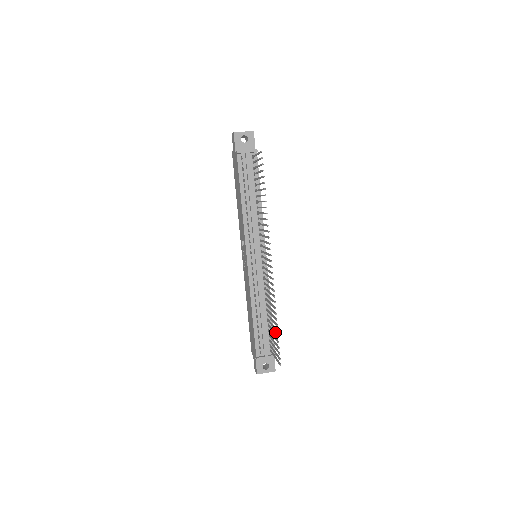
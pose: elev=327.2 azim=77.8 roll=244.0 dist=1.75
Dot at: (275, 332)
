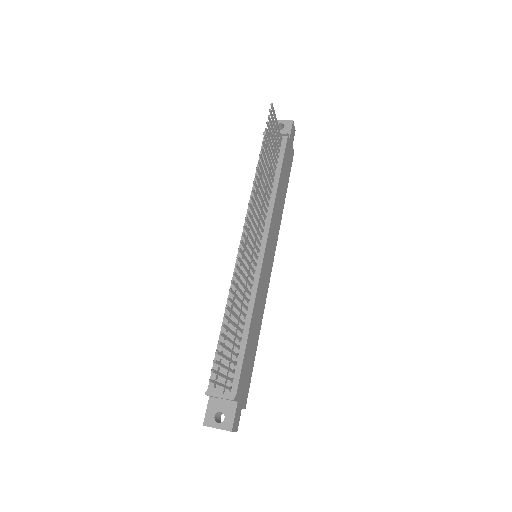
Dot at: occluded
